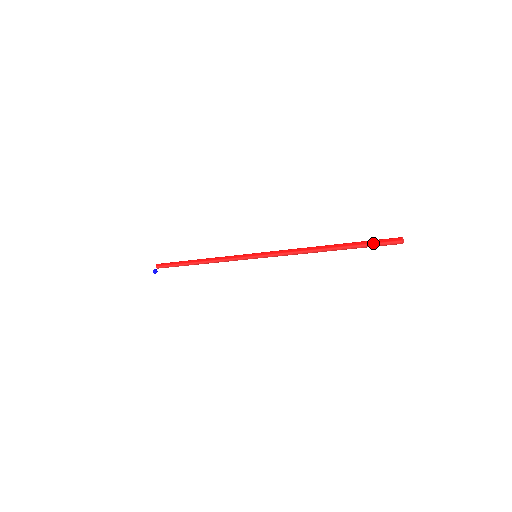
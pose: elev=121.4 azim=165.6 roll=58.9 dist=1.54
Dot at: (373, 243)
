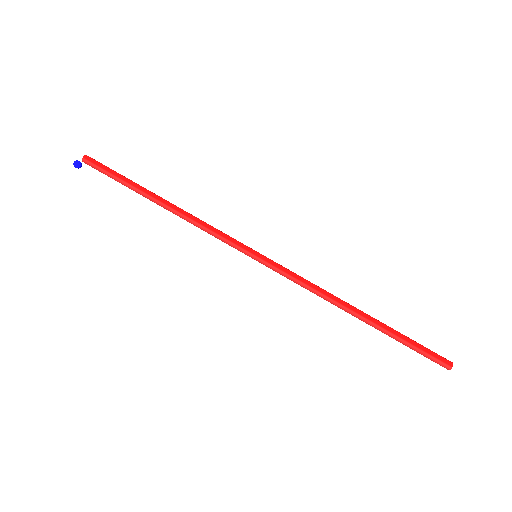
Dot at: (419, 348)
